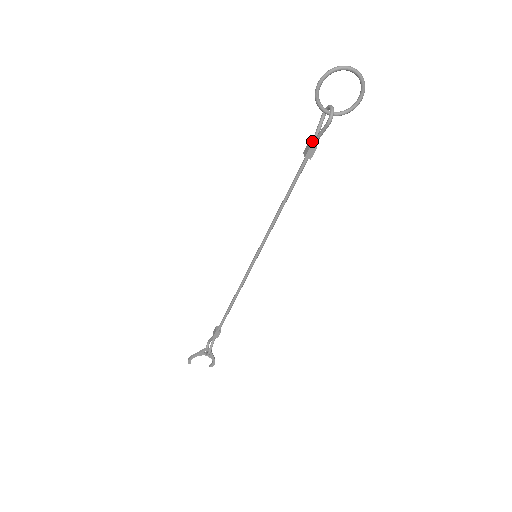
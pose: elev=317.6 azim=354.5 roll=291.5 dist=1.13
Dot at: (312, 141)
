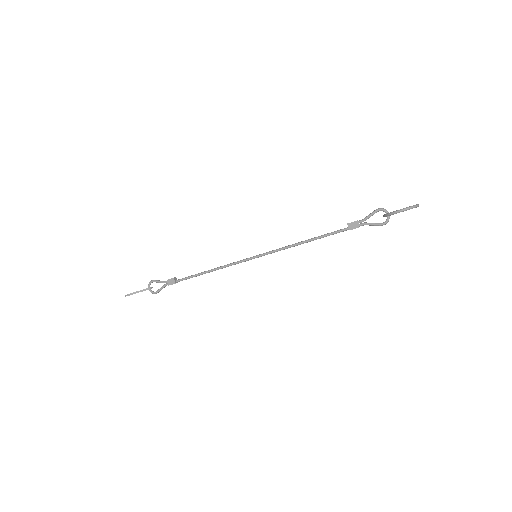
Dot at: (360, 222)
